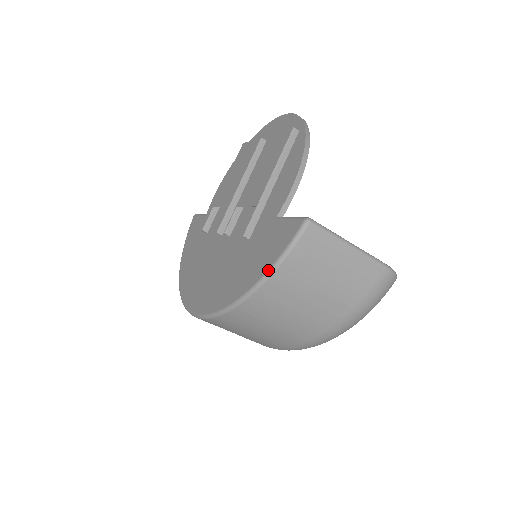
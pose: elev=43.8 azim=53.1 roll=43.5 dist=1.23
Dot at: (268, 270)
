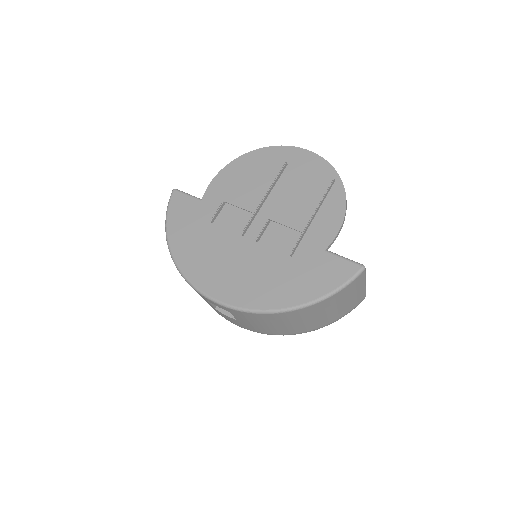
Dot at: (328, 294)
